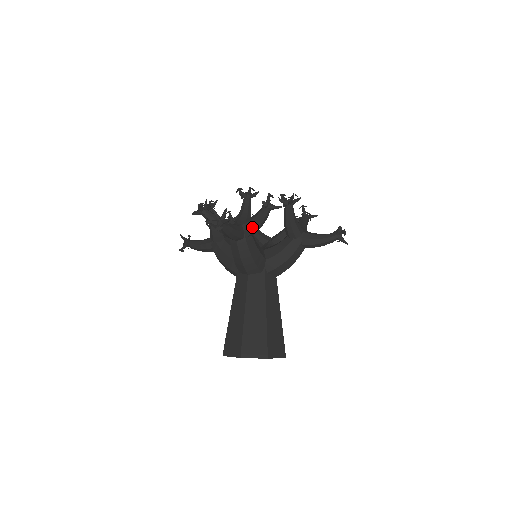
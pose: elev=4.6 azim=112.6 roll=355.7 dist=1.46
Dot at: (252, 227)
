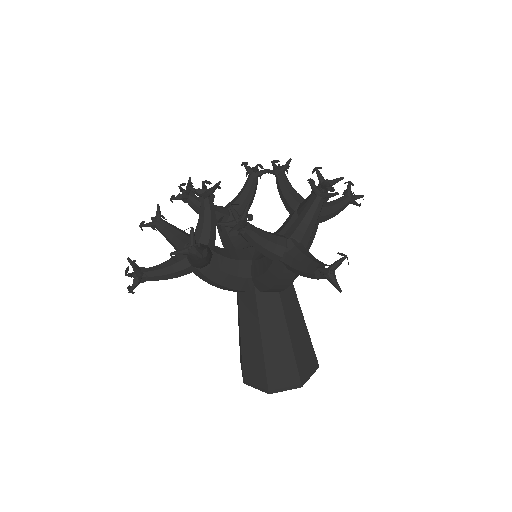
Dot at: (194, 265)
